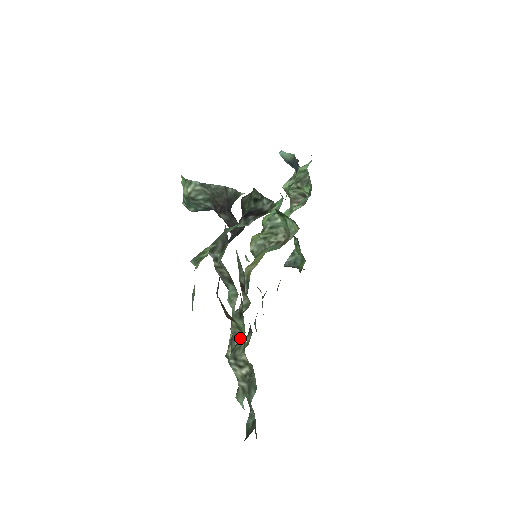
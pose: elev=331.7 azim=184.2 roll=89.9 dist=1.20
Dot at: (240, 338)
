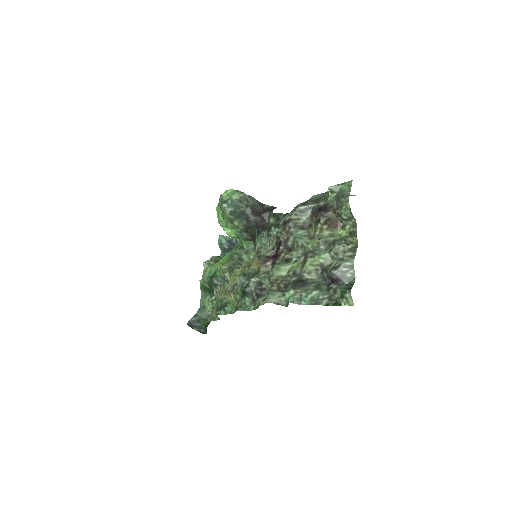
Dot at: (332, 241)
